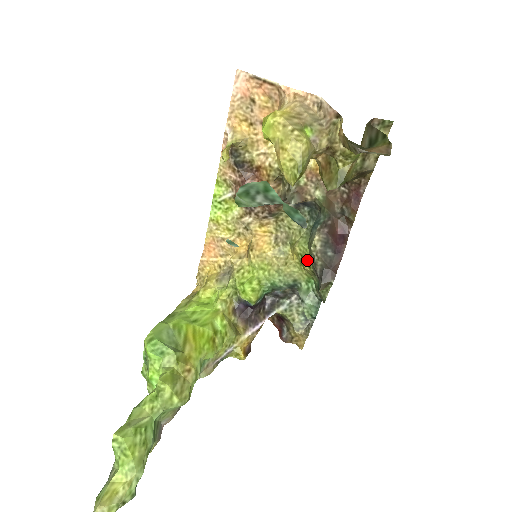
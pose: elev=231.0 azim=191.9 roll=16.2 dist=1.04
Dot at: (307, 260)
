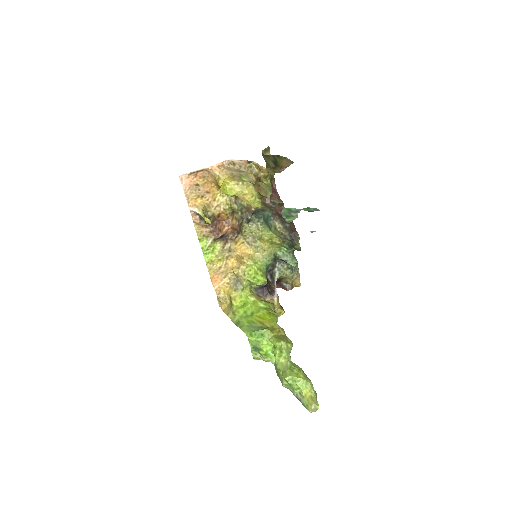
Dot at: (276, 239)
